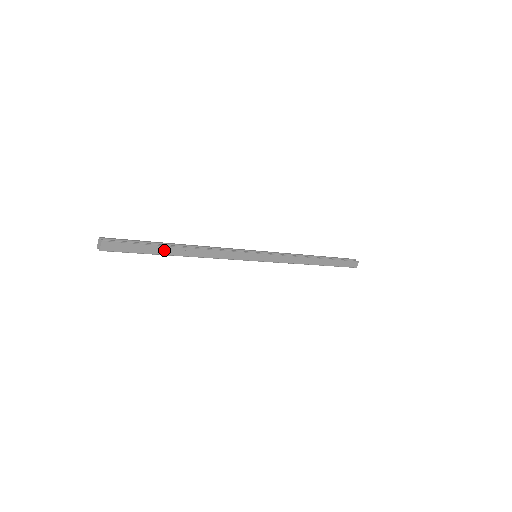
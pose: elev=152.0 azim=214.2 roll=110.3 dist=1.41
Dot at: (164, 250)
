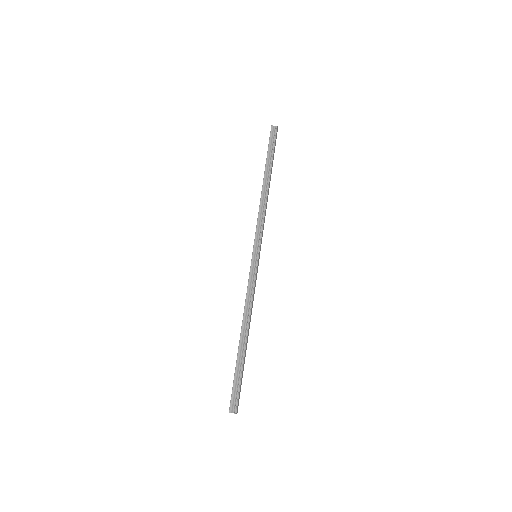
Dot at: (245, 356)
